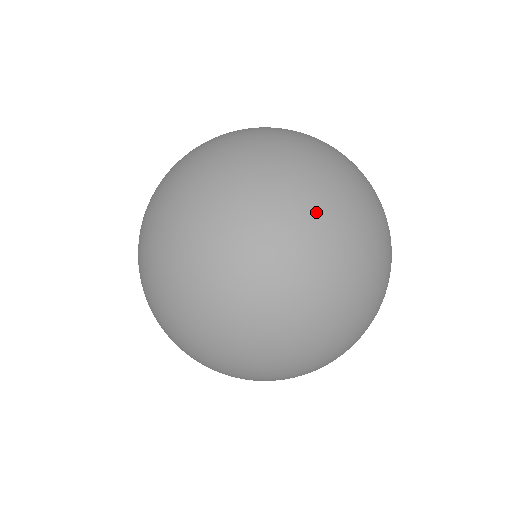
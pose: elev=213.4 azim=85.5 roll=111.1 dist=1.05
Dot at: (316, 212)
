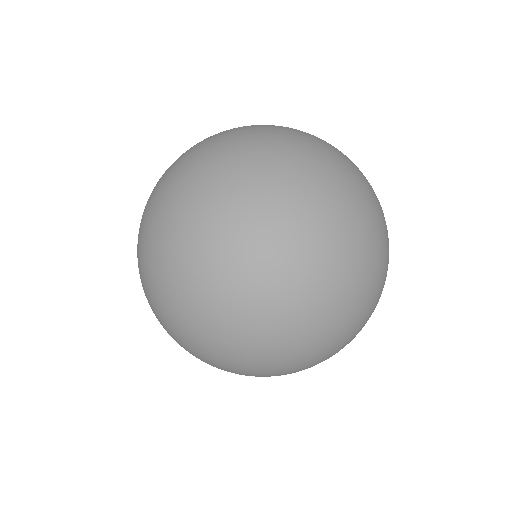
Dot at: occluded
